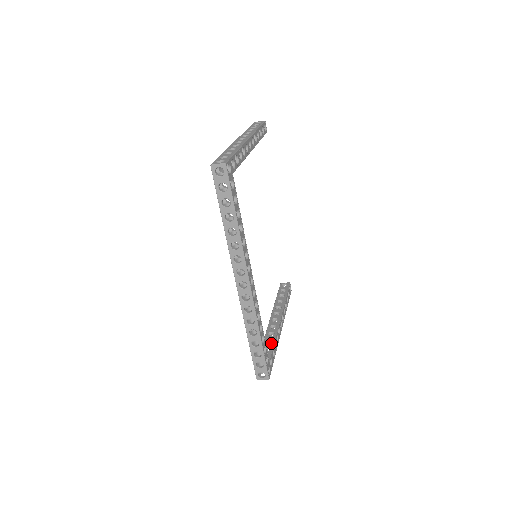
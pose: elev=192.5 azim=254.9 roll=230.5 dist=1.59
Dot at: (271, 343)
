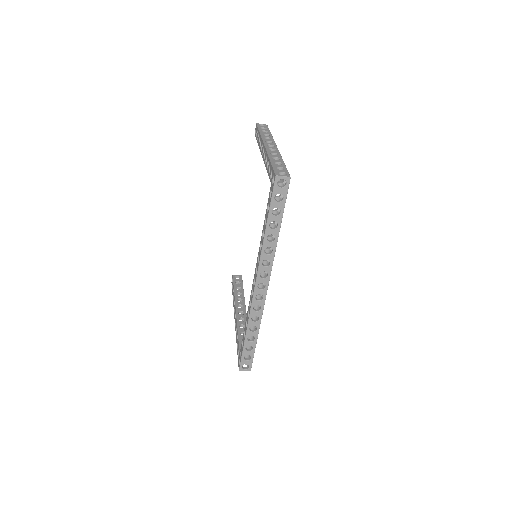
Dot at: occluded
